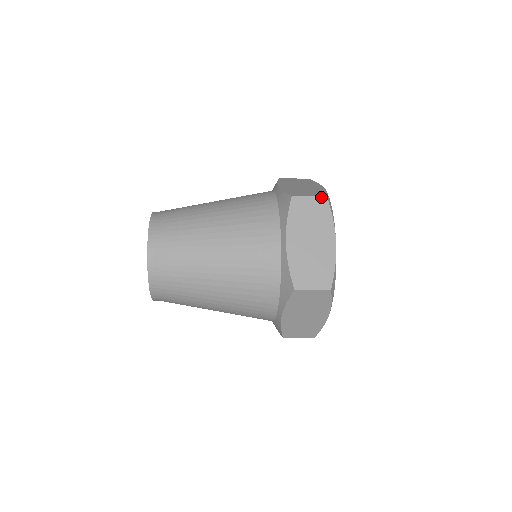
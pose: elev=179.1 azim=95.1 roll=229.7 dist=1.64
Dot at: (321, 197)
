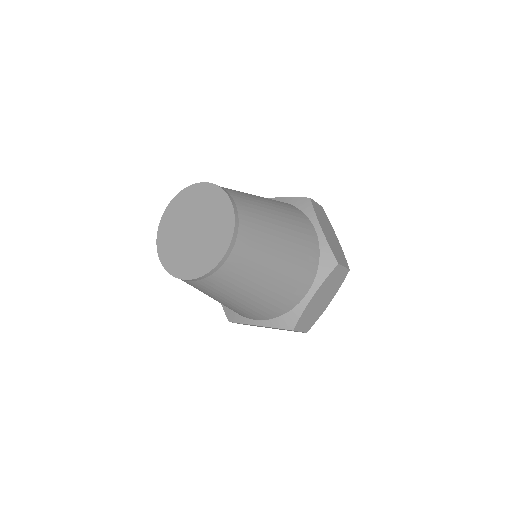
Dot at: (348, 269)
